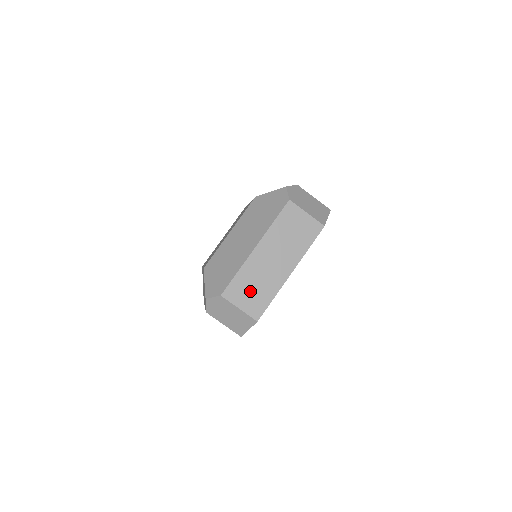
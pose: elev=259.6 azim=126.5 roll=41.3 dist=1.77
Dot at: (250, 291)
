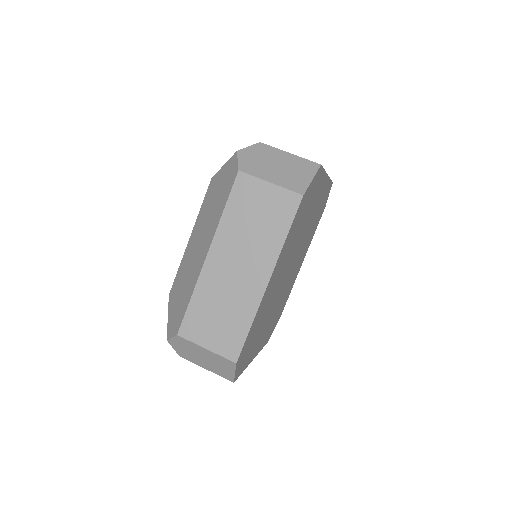
Dot at: occluded
